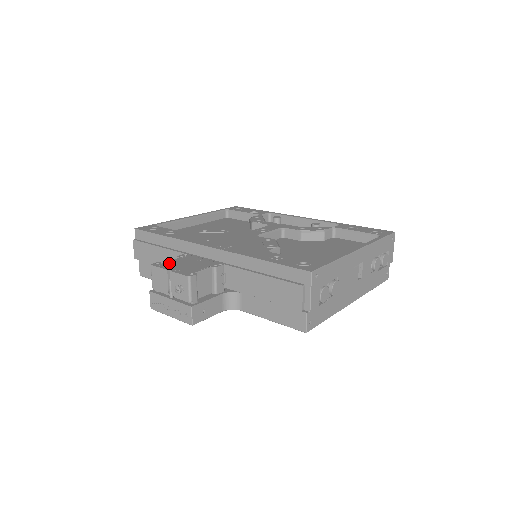
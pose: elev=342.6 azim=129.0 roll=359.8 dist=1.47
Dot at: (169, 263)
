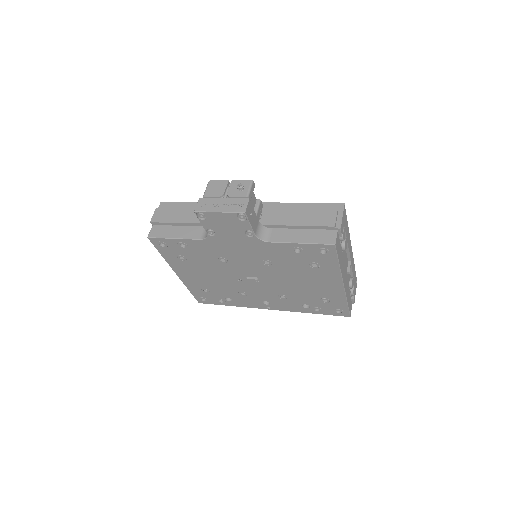
Dot at: occluded
